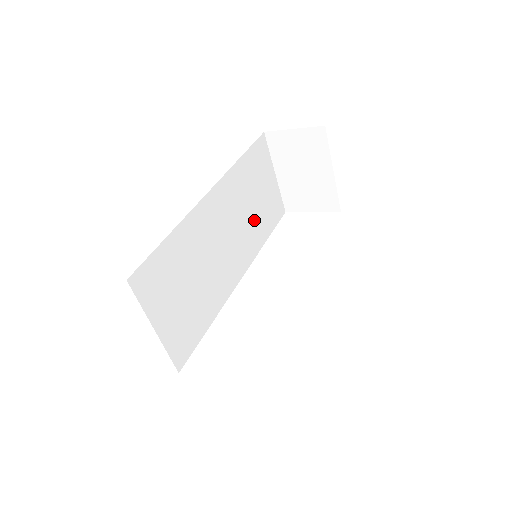
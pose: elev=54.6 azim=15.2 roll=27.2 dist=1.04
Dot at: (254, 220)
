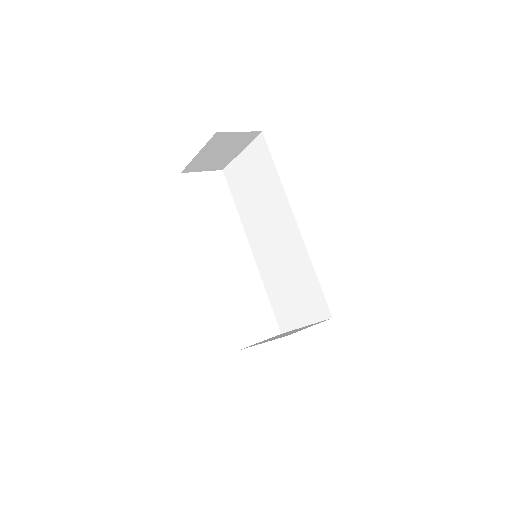
Dot at: occluded
